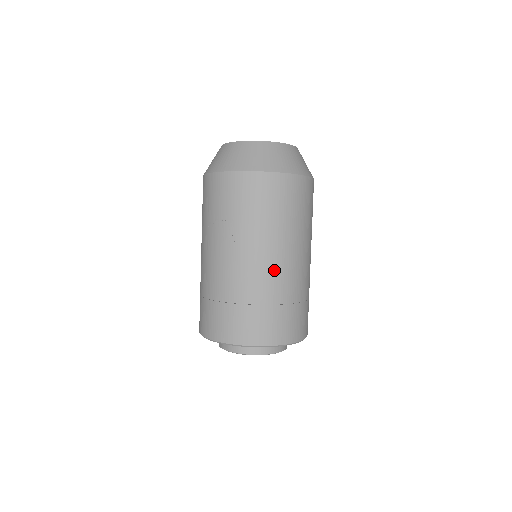
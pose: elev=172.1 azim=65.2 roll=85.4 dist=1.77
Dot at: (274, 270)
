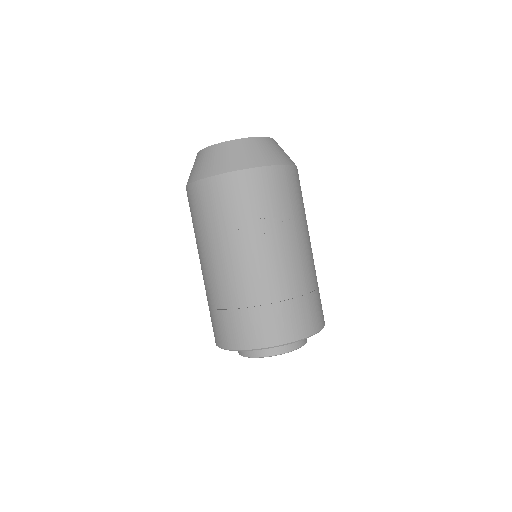
Dot at: (304, 259)
